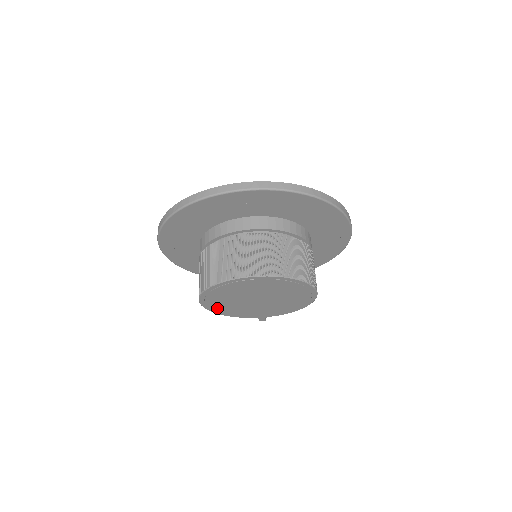
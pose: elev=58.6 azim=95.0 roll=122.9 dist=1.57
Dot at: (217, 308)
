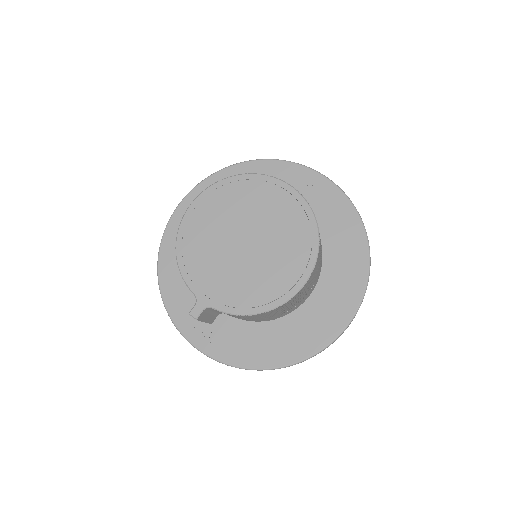
Dot at: (191, 230)
